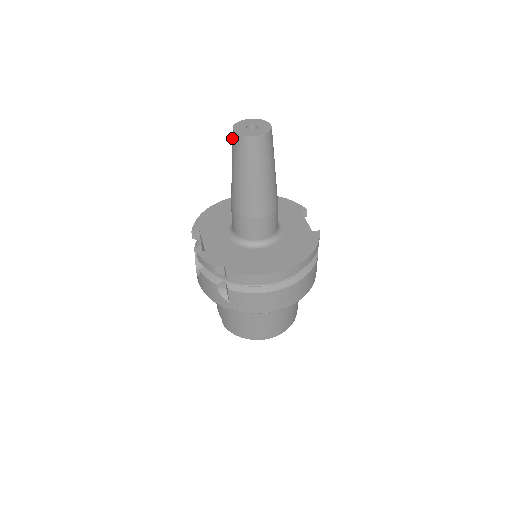
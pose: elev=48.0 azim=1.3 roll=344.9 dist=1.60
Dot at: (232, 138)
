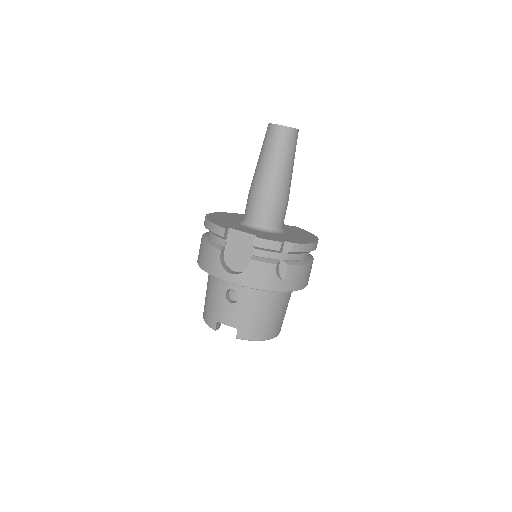
Dot at: (273, 133)
